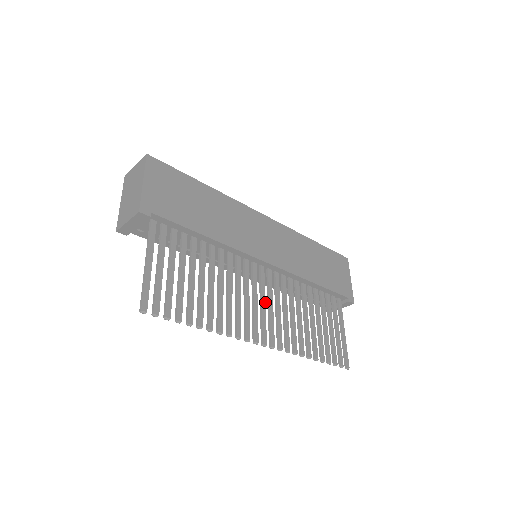
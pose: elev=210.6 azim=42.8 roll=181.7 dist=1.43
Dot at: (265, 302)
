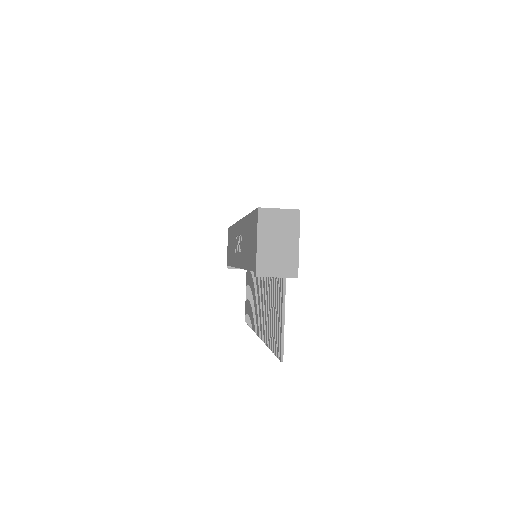
Dot at: occluded
